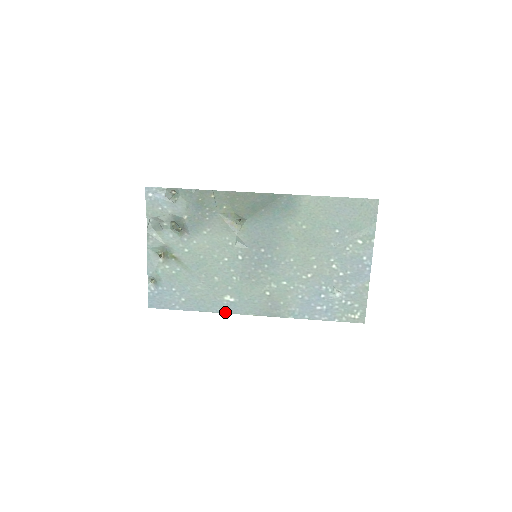
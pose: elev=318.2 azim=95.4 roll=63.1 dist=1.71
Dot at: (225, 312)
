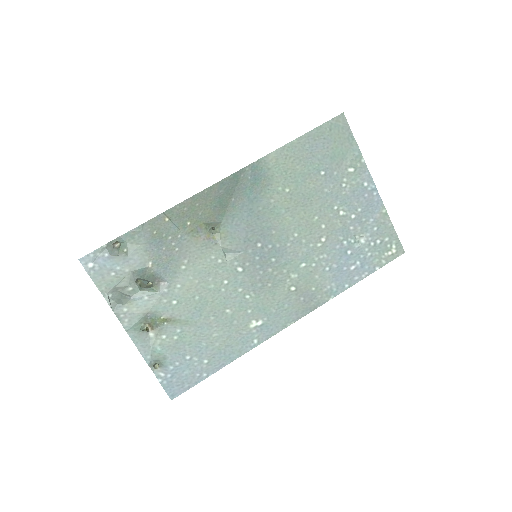
Dot at: (260, 342)
